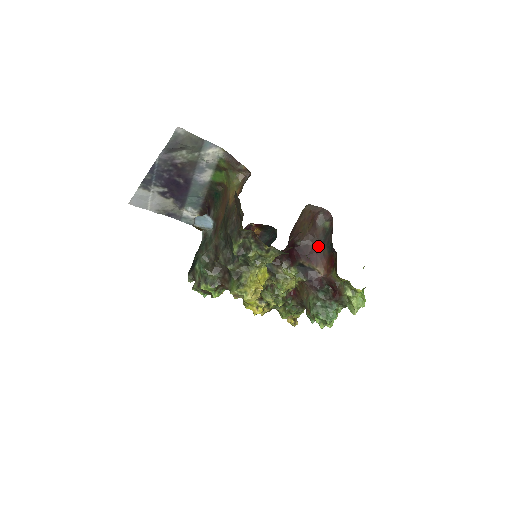
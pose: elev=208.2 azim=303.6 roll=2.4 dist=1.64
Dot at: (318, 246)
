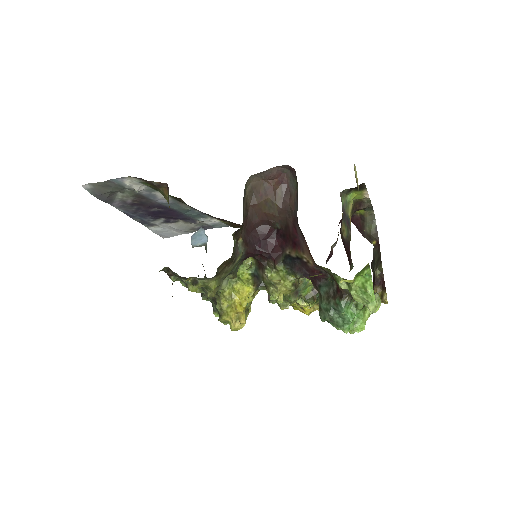
Dot at: (295, 223)
